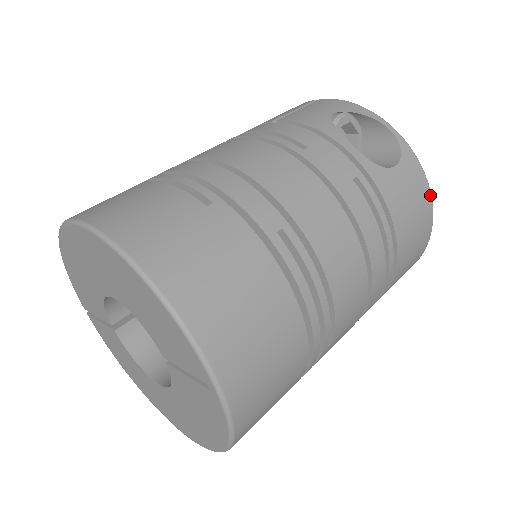
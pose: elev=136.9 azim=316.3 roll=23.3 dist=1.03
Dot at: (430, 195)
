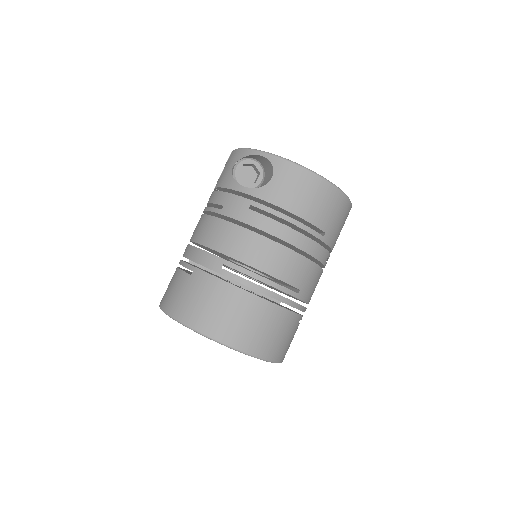
Dot at: (308, 171)
